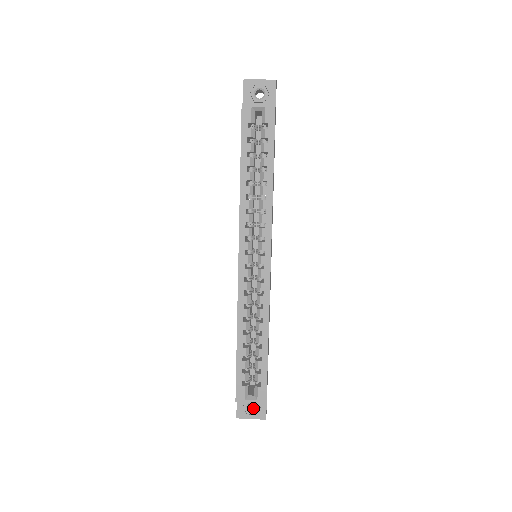
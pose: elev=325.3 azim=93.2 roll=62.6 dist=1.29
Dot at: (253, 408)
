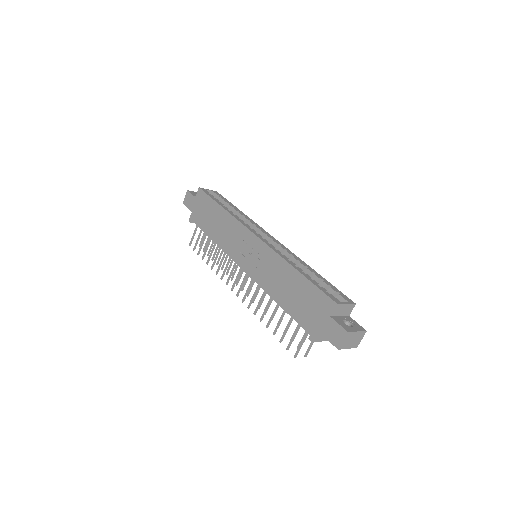
Dot at: occluded
